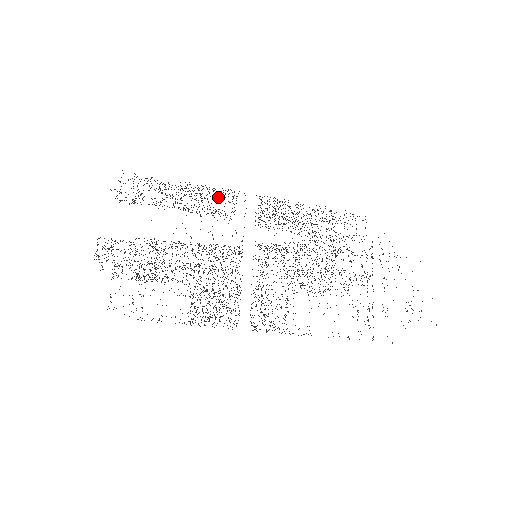
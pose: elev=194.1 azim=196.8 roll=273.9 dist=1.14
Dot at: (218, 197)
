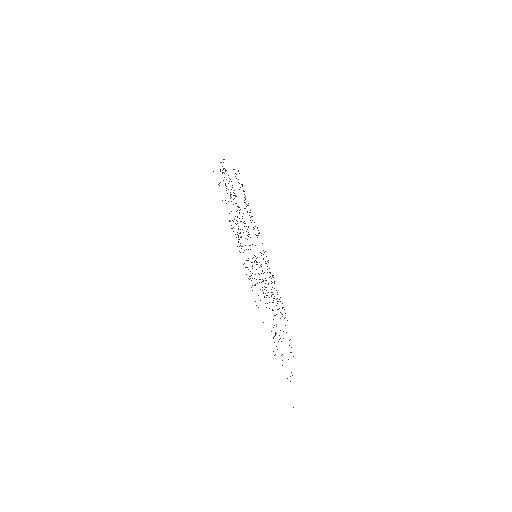
Dot at: occluded
